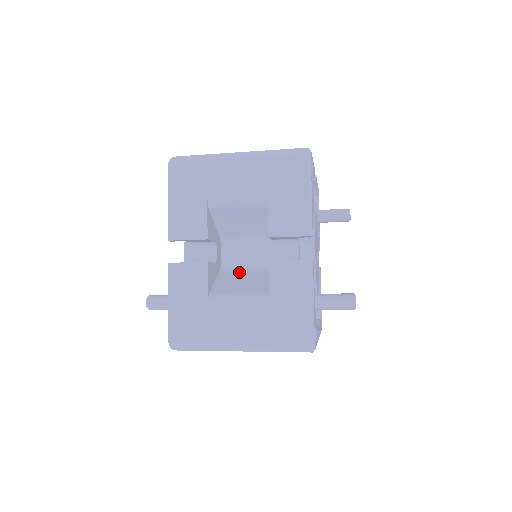
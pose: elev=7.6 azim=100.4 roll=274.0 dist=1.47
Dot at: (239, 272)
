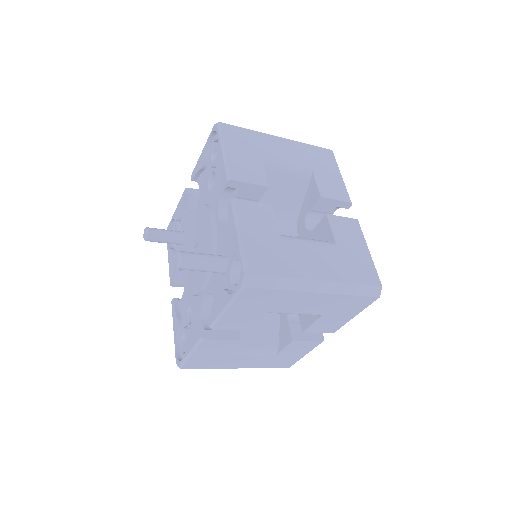
Dot at: occluded
